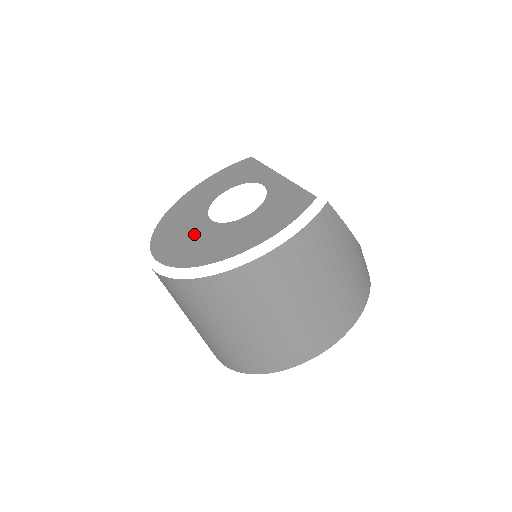
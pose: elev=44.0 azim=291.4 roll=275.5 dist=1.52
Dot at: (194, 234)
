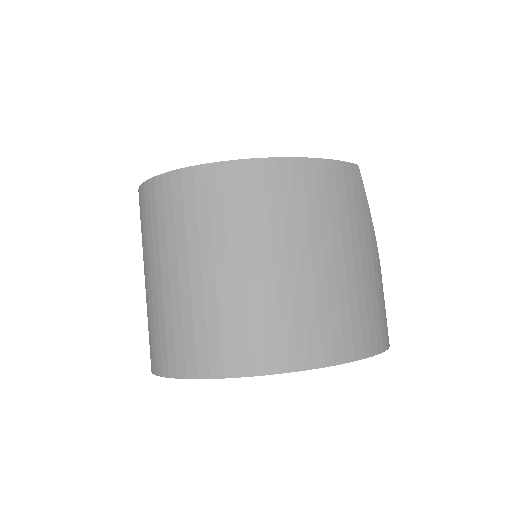
Dot at: occluded
